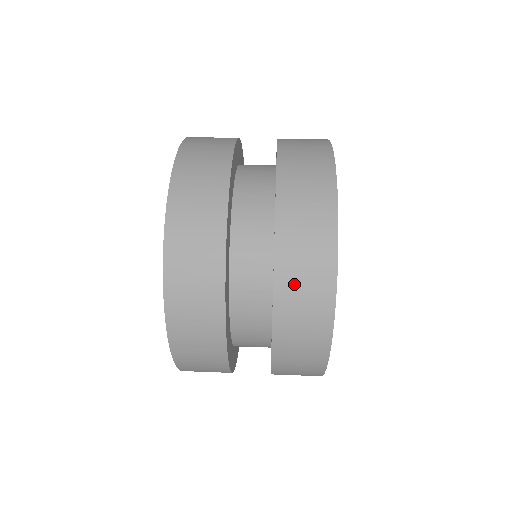
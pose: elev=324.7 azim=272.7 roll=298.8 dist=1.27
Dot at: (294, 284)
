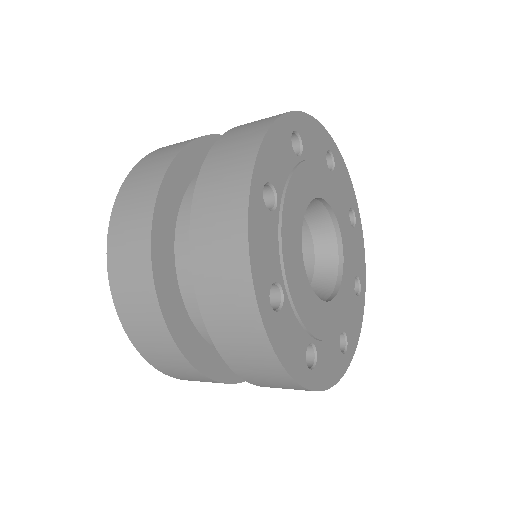
Dot at: (209, 260)
